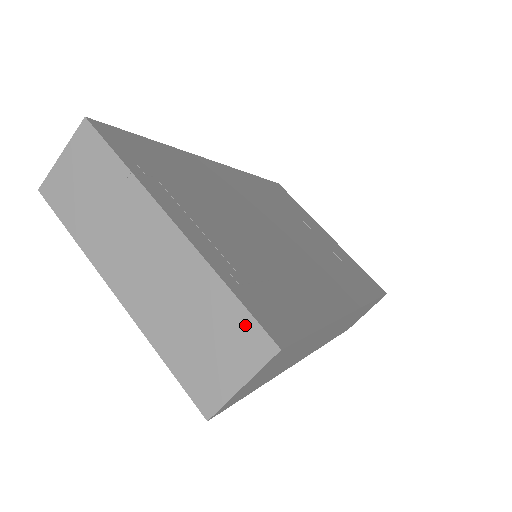
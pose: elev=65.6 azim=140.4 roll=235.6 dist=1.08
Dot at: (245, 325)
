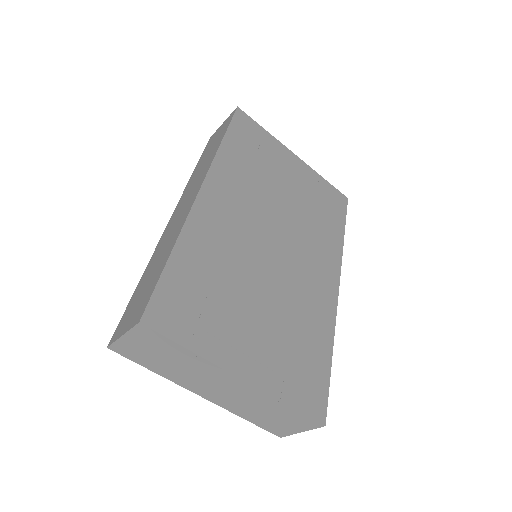
Dot at: (302, 418)
